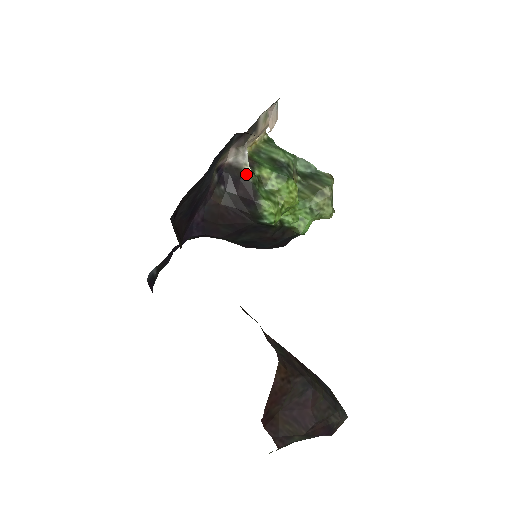
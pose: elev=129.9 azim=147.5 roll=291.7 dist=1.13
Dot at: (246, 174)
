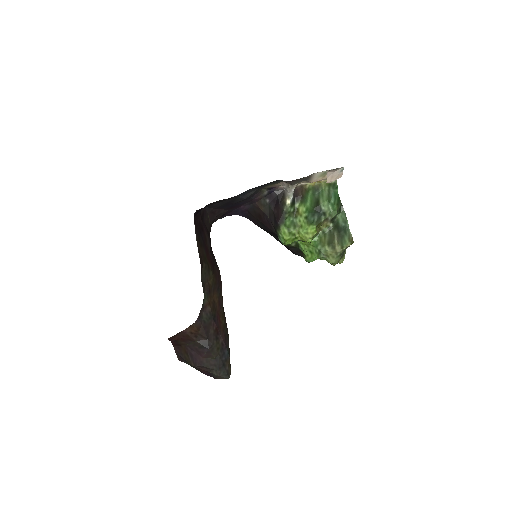
Dot at: (285, 203)
